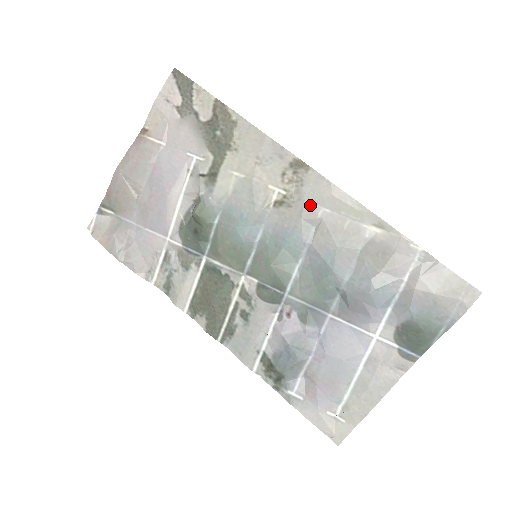
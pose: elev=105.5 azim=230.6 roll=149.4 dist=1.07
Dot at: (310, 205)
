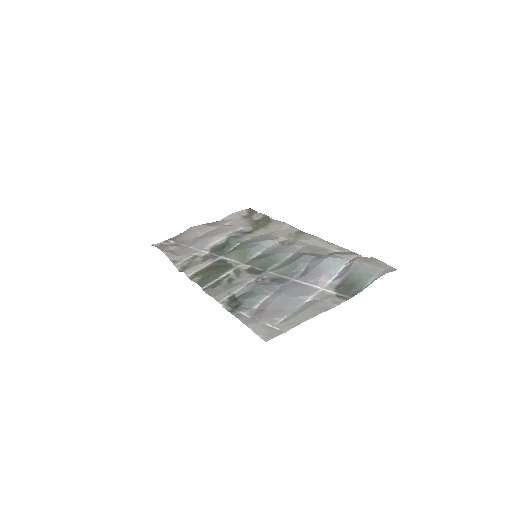
Dot at: (300, 242)
